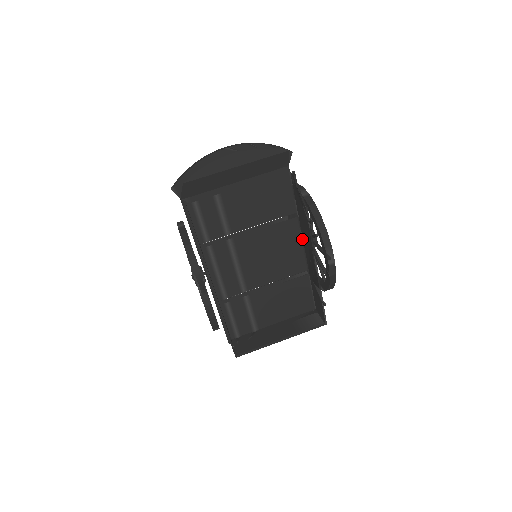
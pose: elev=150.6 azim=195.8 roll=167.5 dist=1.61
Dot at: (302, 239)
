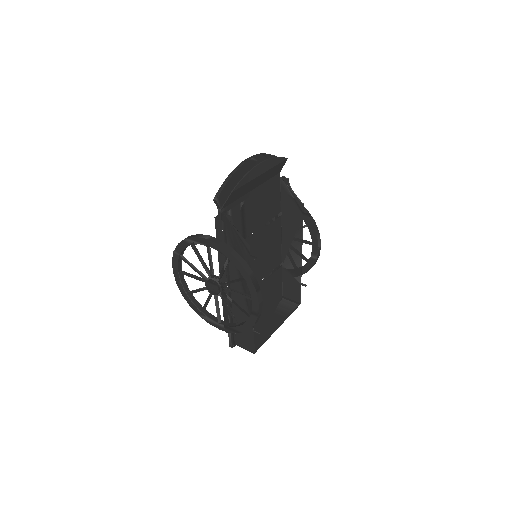
Dot at: (281, 235)
